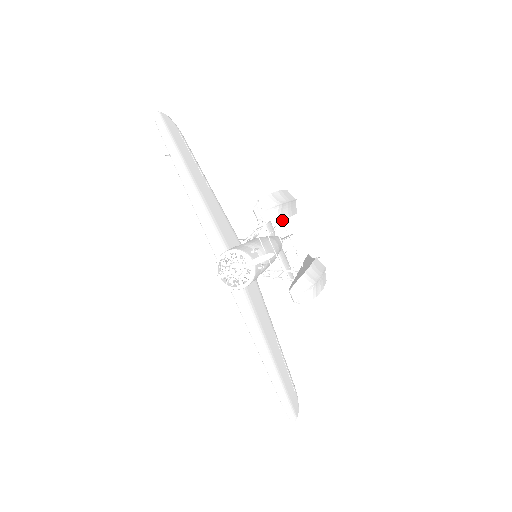
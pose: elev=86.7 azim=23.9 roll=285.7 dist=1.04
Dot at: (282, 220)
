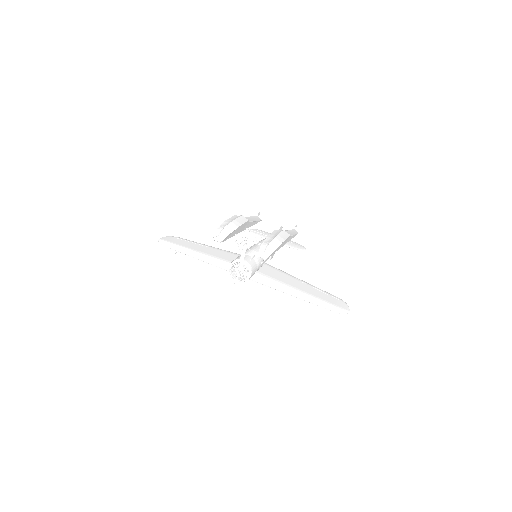
Dot at: (248, 229)
